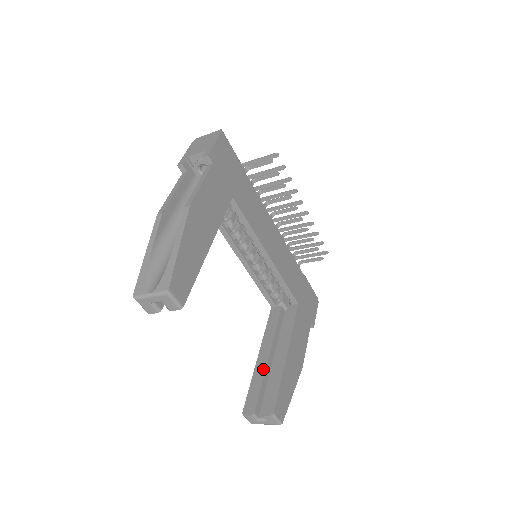
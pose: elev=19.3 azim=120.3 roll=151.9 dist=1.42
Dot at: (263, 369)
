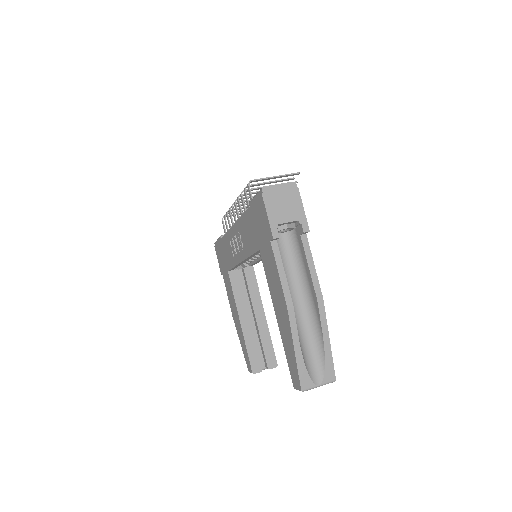
Dot at: (251, 333)
